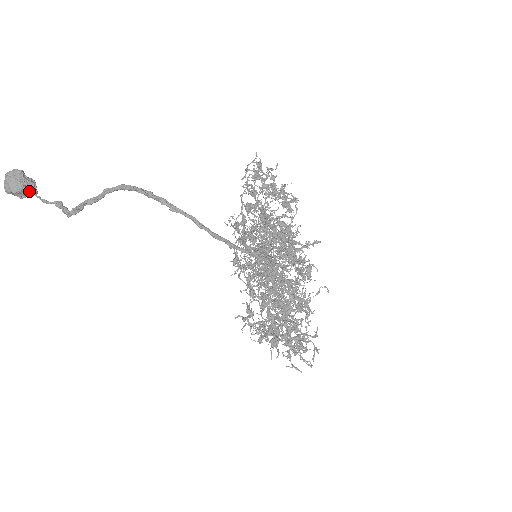
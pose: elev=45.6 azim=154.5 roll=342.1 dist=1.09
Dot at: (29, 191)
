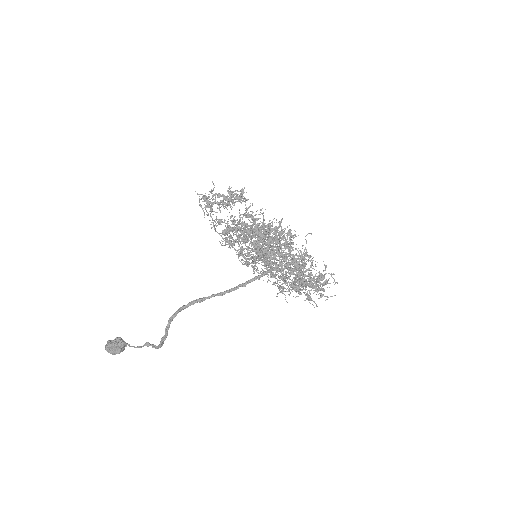
Dot at: (124, 346)
